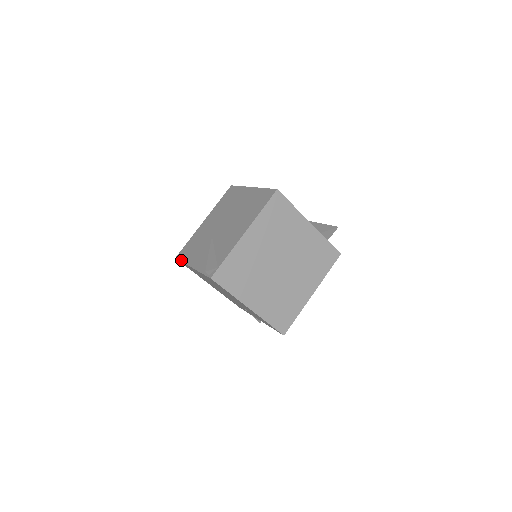
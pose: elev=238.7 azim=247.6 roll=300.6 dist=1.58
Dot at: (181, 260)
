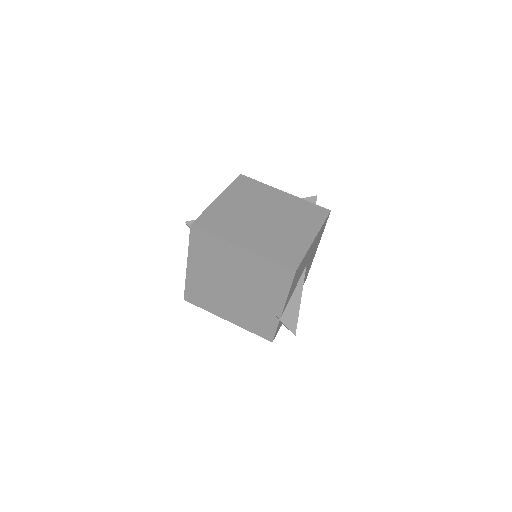
Dot at: (185, 287)
